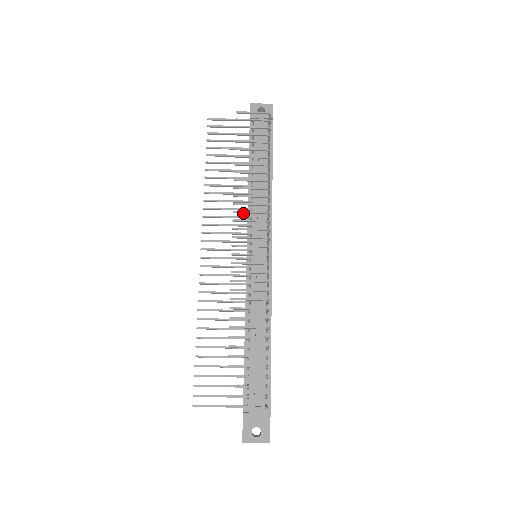
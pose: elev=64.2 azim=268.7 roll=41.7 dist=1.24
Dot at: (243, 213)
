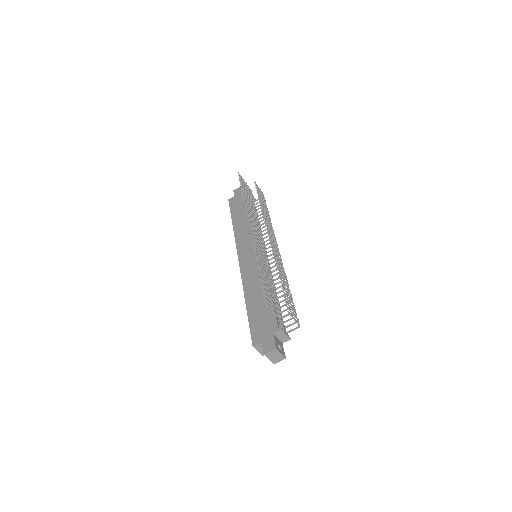
Dot at: occluded
